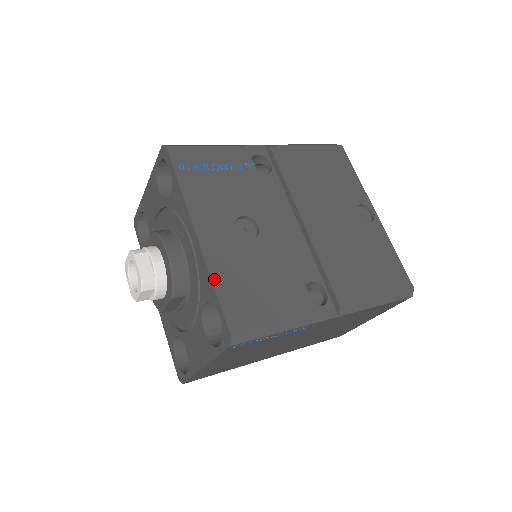
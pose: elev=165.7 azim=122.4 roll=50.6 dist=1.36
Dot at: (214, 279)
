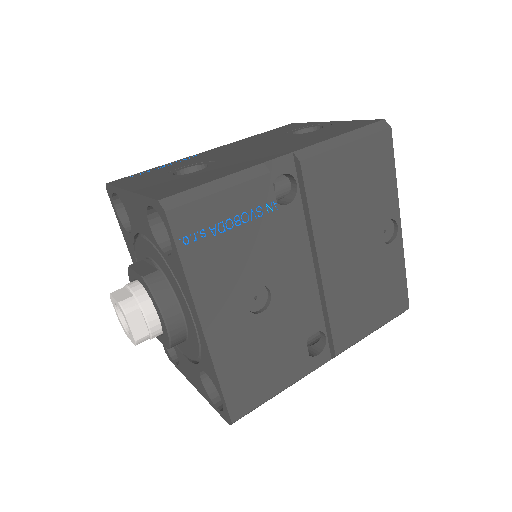
Dot at: (220, 375)
